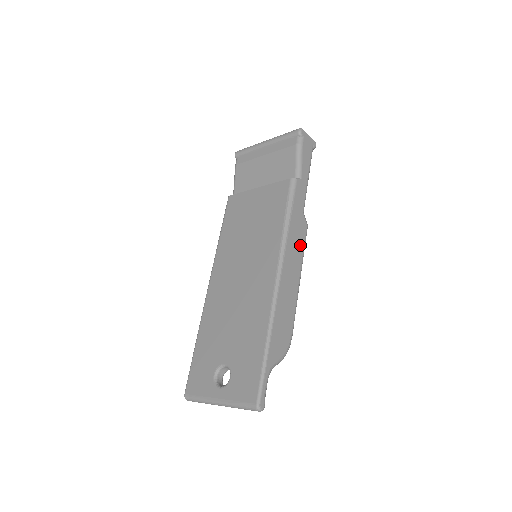
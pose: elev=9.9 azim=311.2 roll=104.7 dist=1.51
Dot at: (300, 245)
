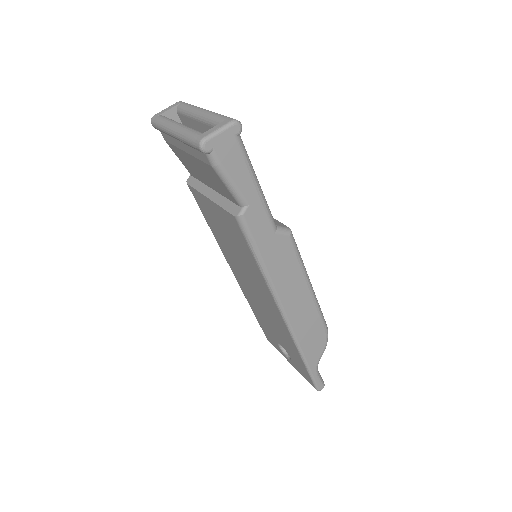
Dot at: (292, 264)
